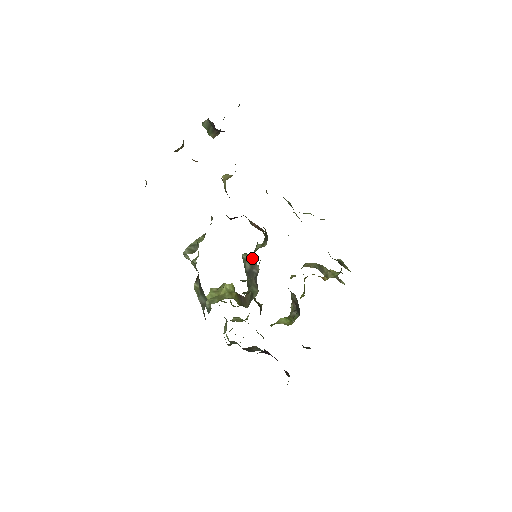
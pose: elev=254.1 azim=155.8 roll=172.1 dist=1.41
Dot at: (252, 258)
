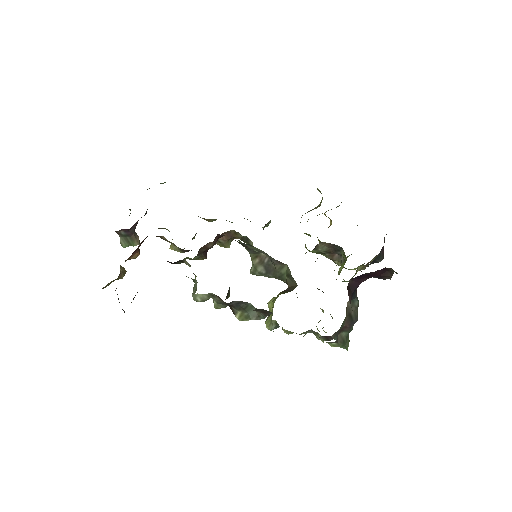
Dot at: (253, 258)
